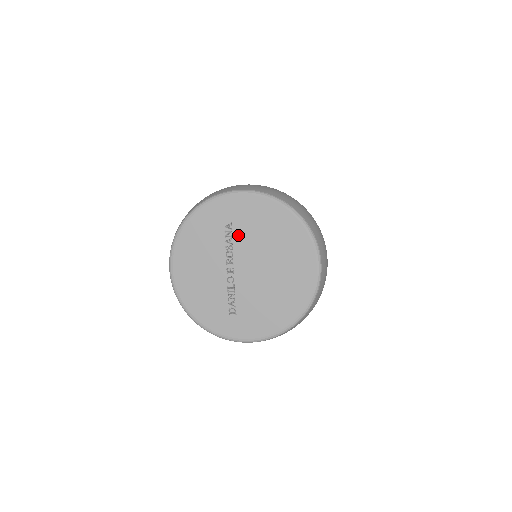
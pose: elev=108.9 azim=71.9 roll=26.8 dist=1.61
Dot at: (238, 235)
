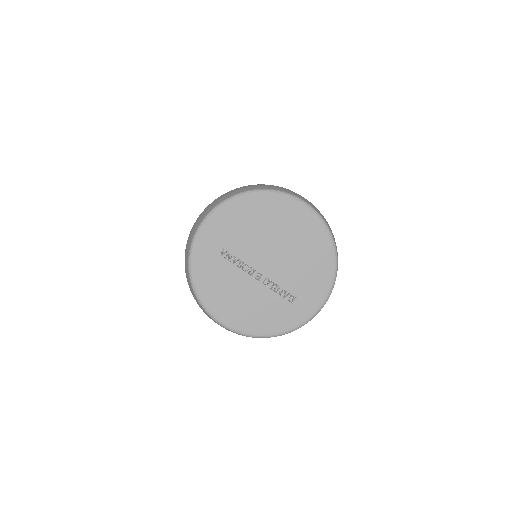
Dot at: (235, 250)
